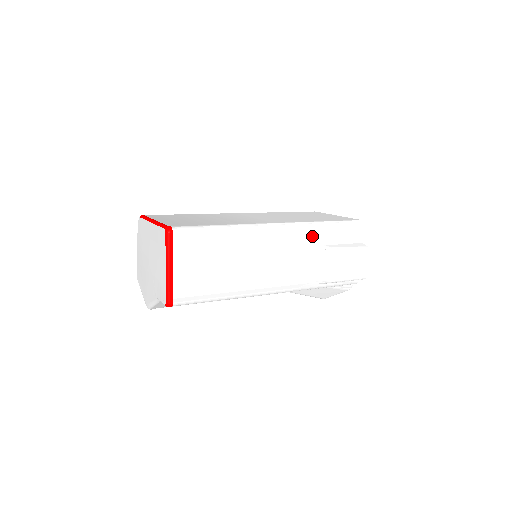
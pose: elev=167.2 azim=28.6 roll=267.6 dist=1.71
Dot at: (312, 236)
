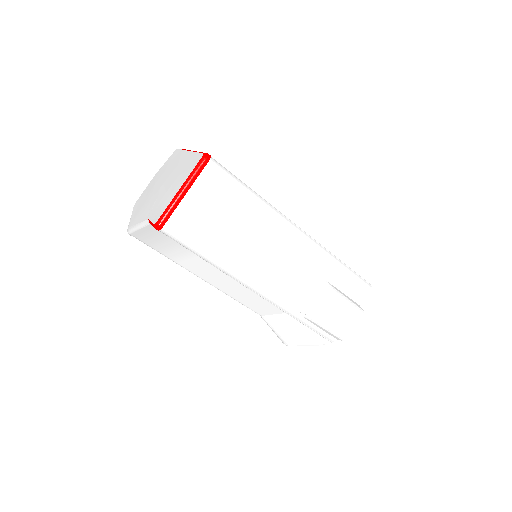
Dot at: (322, 264)
